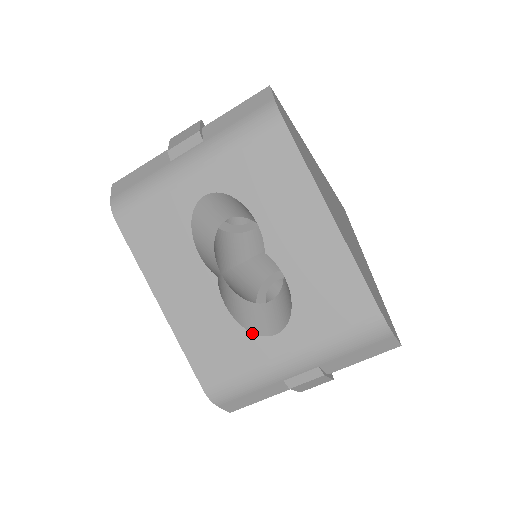
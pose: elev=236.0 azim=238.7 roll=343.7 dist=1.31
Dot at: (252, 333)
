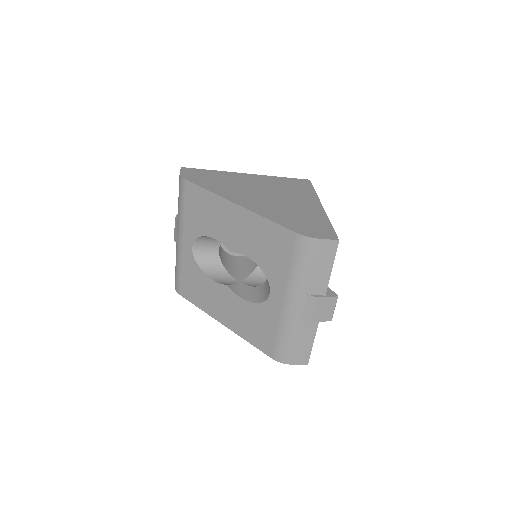
Dot at: (261, 303)
